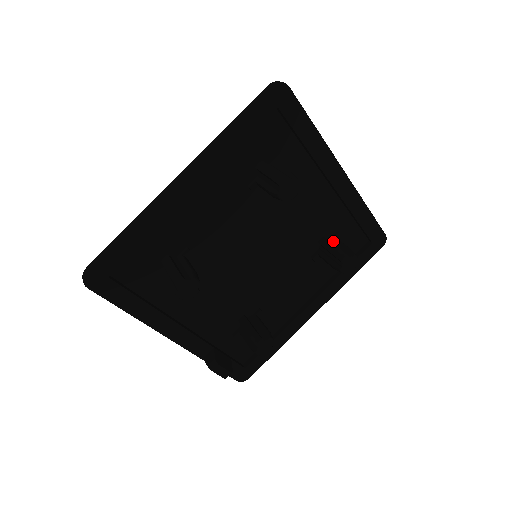
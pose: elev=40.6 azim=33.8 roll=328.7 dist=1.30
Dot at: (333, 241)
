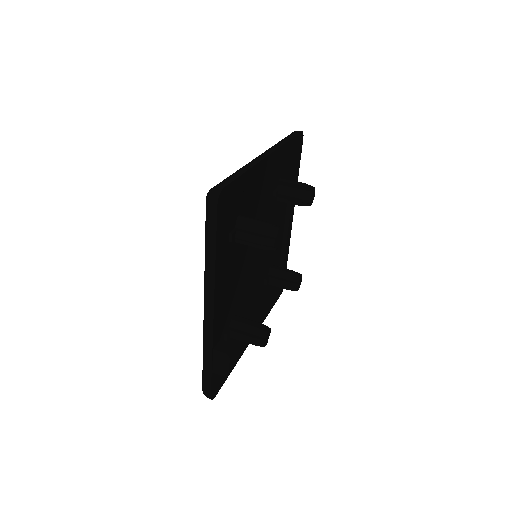
Dot at: occluded
